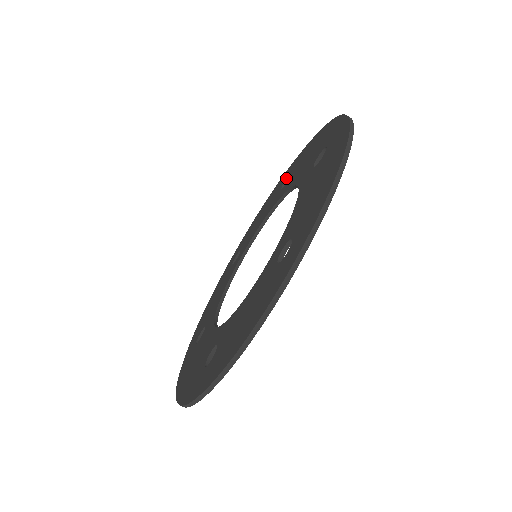
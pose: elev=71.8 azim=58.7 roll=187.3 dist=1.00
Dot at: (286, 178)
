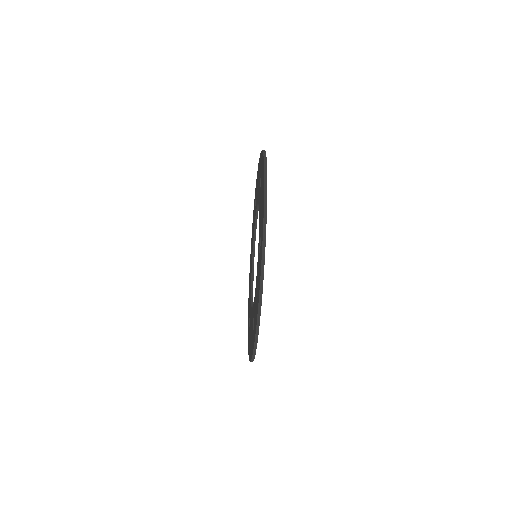
Dot at: (255, 199)
